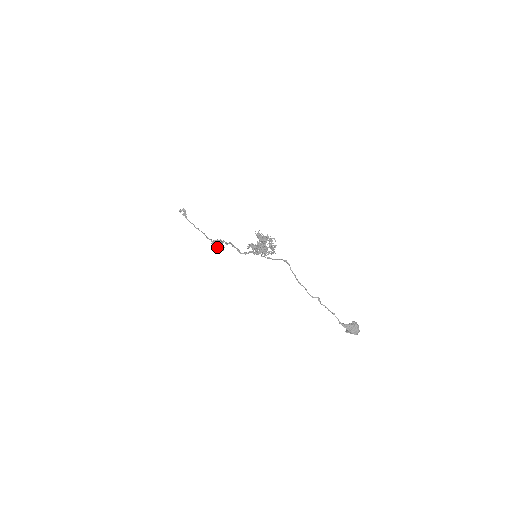
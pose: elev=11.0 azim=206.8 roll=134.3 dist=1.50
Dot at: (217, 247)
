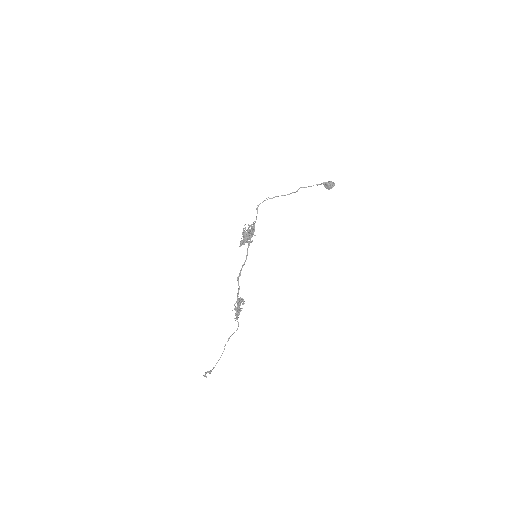
Dot at: (238, 302)
